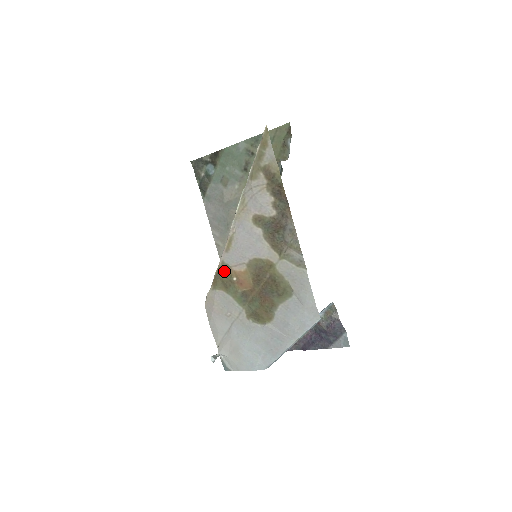
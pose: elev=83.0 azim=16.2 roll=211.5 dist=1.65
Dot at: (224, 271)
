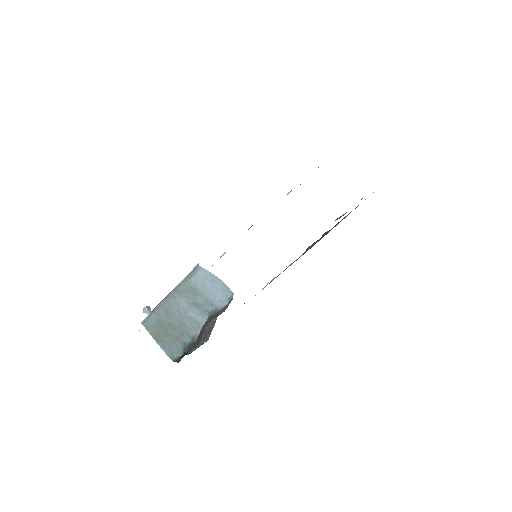
Dot at: occluded
